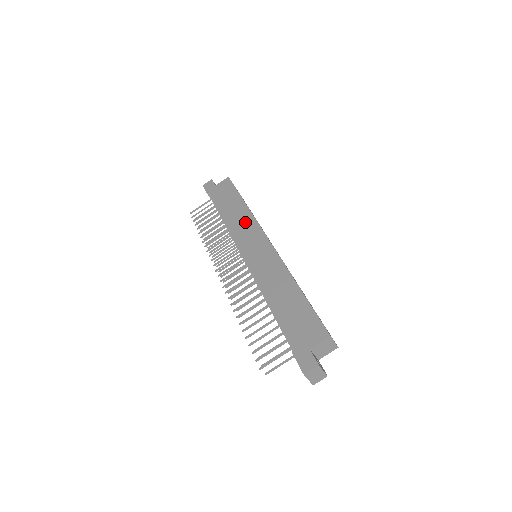
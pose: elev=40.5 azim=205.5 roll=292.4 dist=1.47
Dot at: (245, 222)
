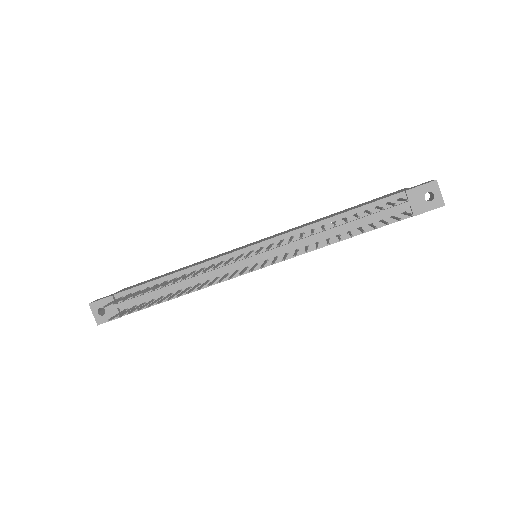
Dot at: (208, 259)
